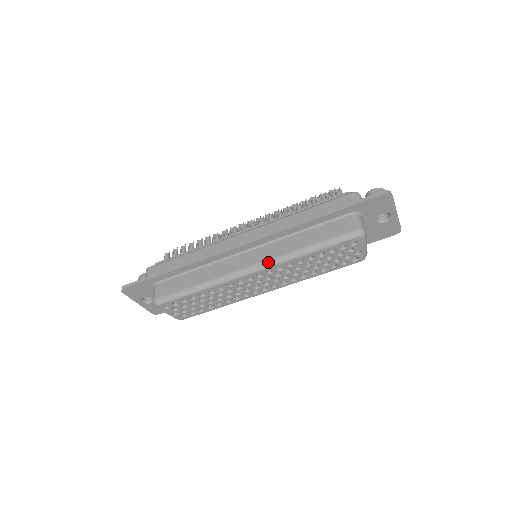
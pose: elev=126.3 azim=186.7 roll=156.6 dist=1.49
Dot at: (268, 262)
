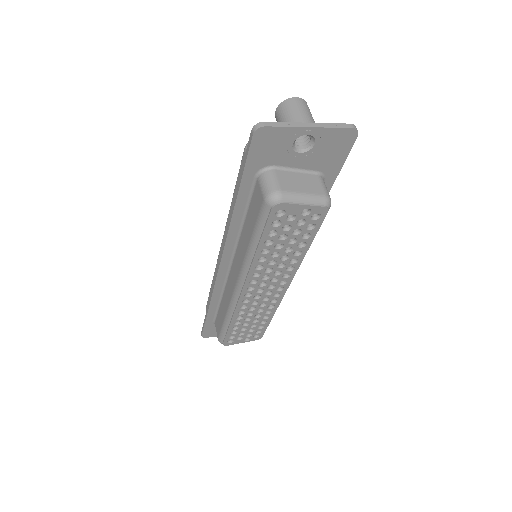
Dot at: (240, 276)
